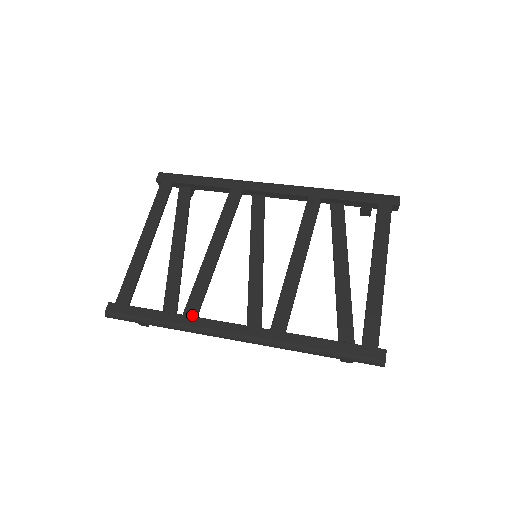
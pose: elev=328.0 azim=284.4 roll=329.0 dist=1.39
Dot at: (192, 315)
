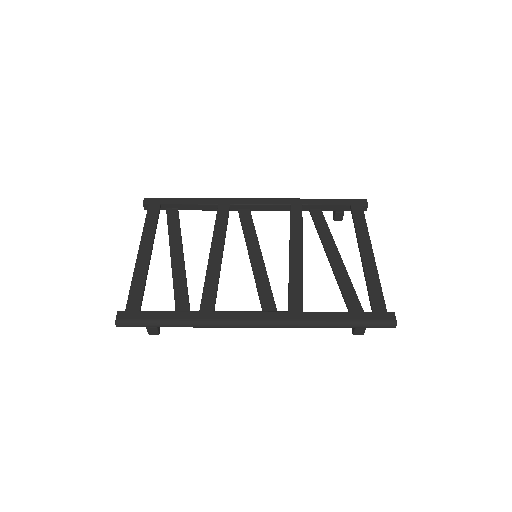
Dot at: (209, 310)
